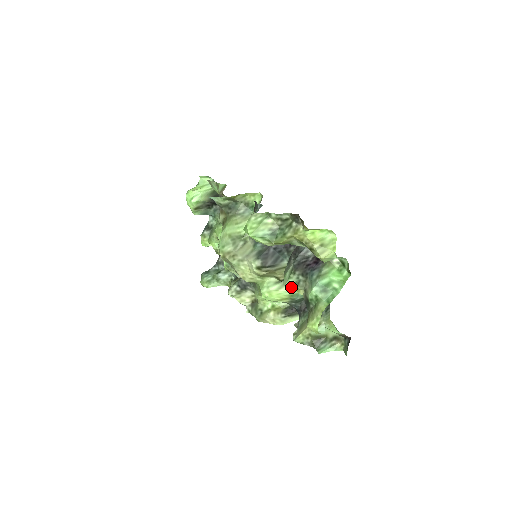
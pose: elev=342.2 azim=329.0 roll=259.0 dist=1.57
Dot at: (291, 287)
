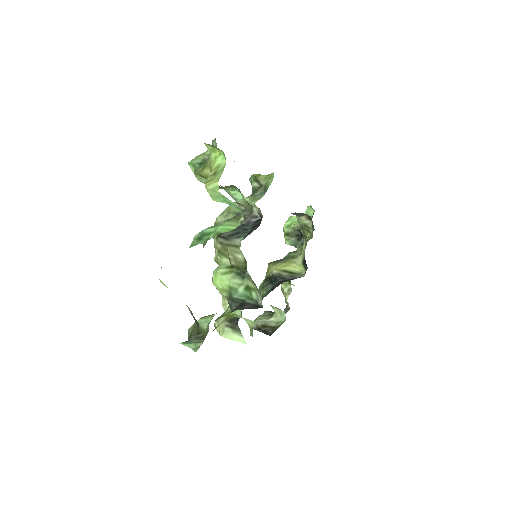
Dot at: occluded
